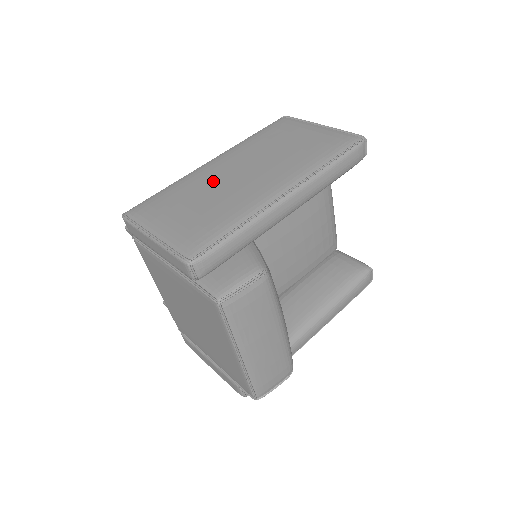
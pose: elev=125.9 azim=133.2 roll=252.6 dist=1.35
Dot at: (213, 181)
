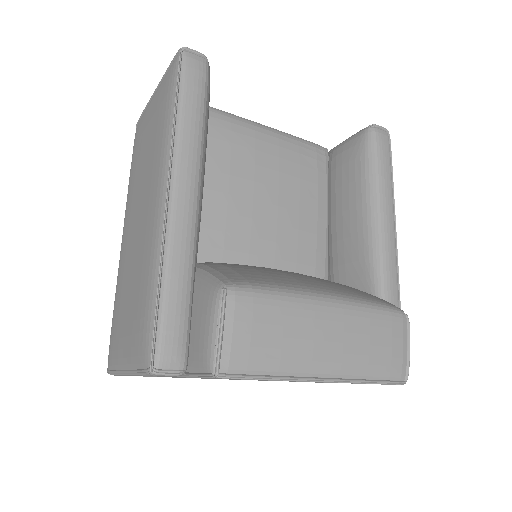
Dot at: (127, 258)
